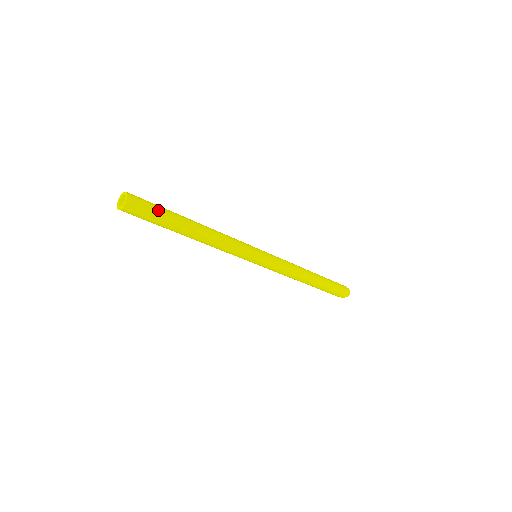
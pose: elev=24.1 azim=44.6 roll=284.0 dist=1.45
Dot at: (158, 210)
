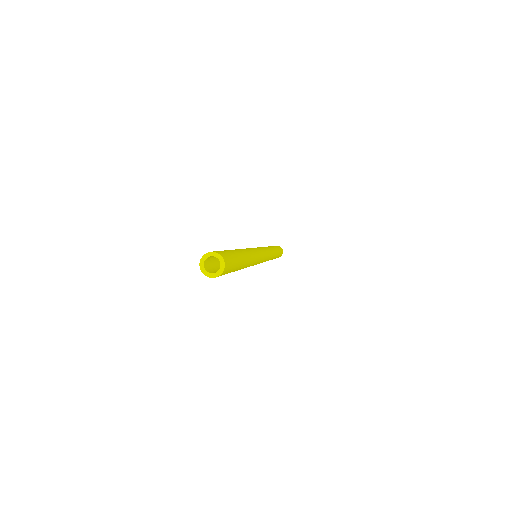
Dot at: (235, 262)
